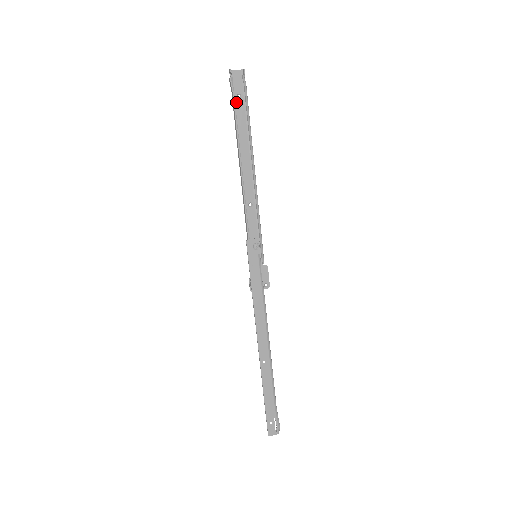
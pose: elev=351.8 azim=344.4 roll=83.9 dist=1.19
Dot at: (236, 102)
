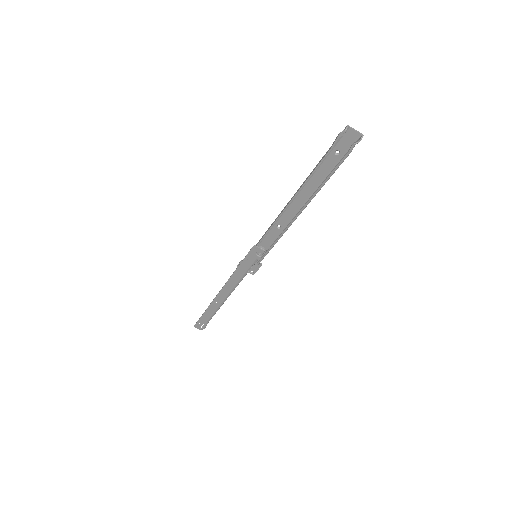
Dot at: (330, 155)
